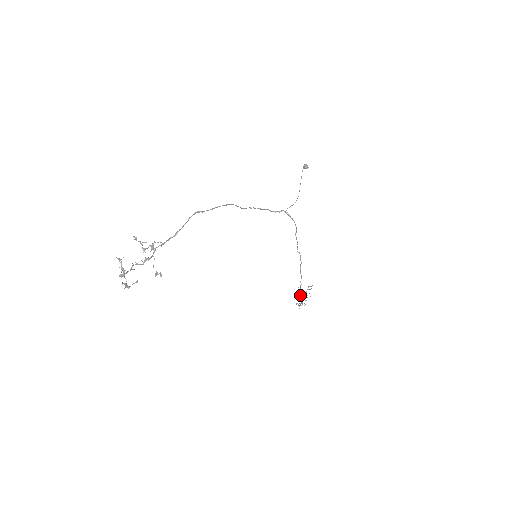
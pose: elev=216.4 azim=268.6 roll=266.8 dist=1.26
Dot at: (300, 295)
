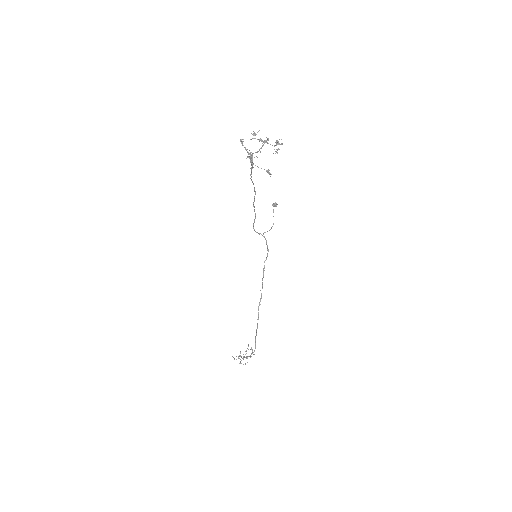
Dot at: occluded
